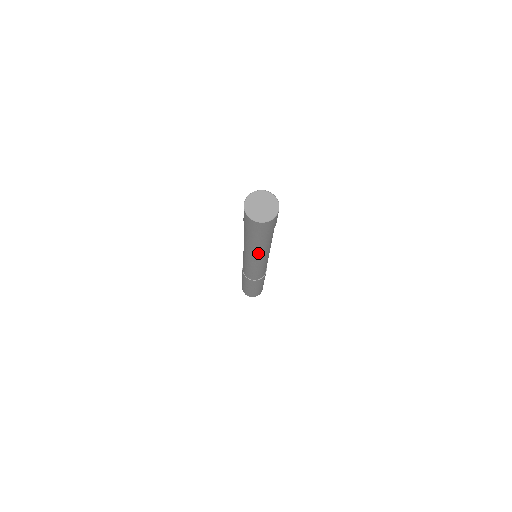
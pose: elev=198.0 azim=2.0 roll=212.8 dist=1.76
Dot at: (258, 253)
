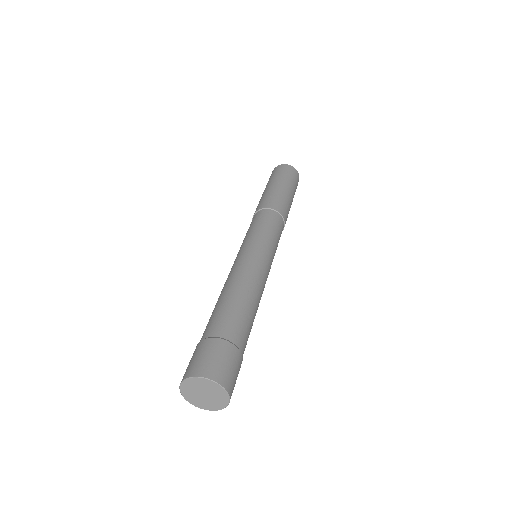
Dot at: occluded
